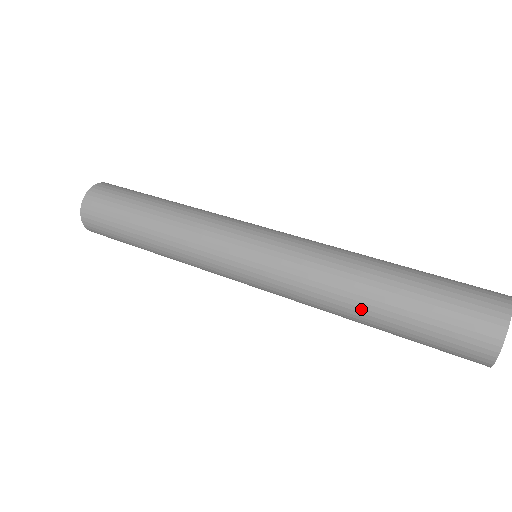
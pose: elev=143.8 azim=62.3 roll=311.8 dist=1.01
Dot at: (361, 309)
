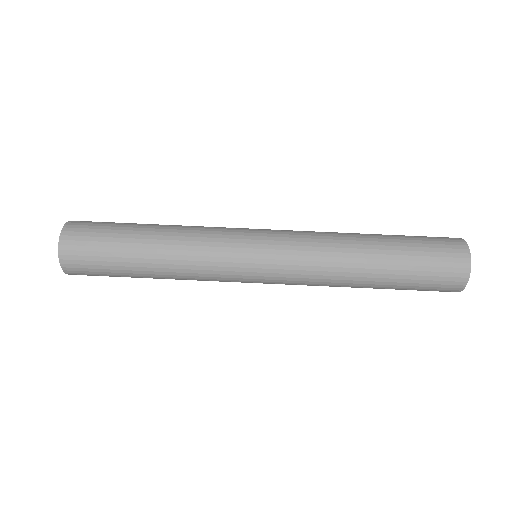
Dot at: occluded
